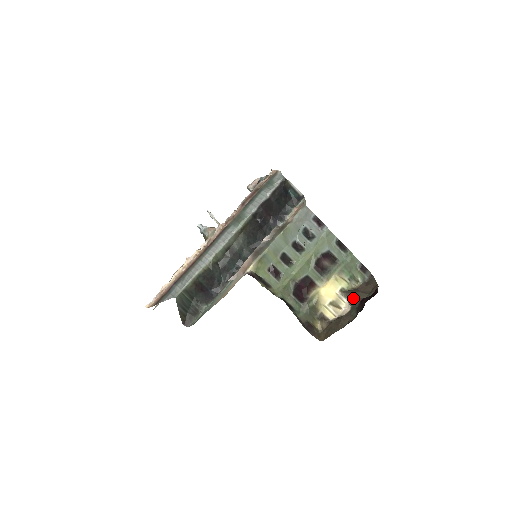
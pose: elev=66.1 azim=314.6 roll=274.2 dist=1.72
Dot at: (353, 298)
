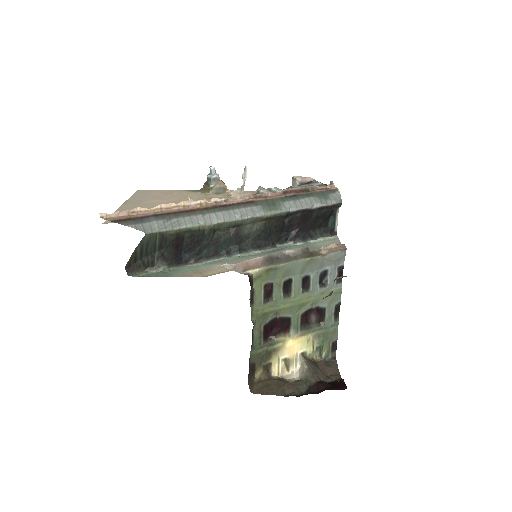
Dot at: (311, 372)
